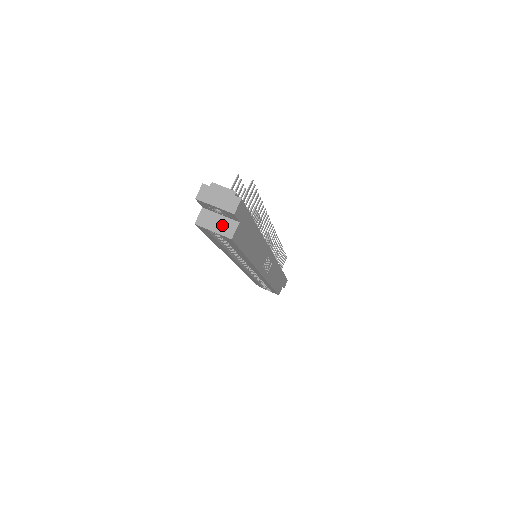
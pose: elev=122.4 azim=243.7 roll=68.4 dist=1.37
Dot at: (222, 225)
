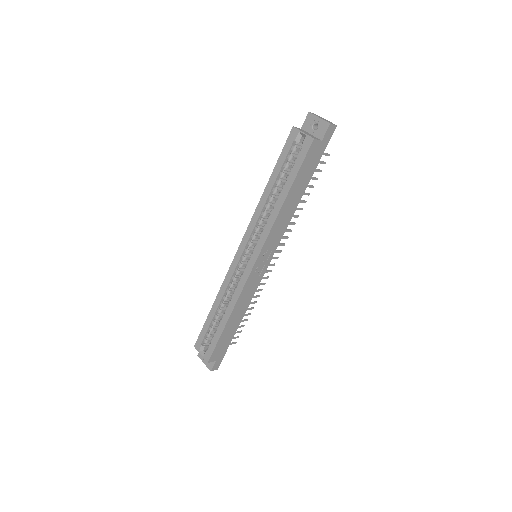
Dot at: (310, 135)
